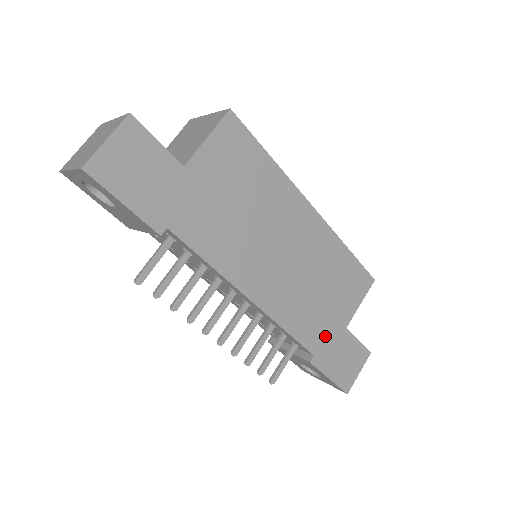
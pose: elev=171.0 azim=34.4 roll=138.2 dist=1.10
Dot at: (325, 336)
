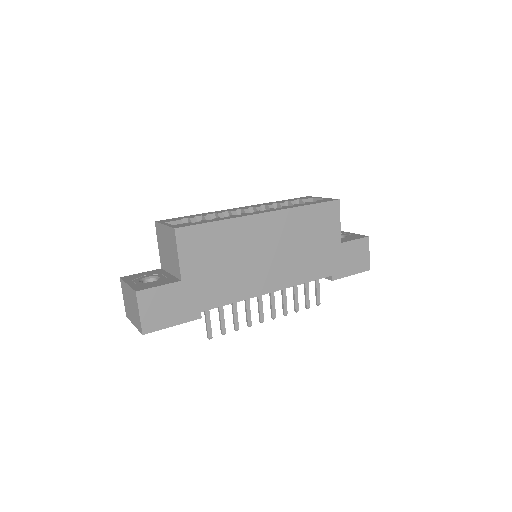
Dot at: (331, 260)
